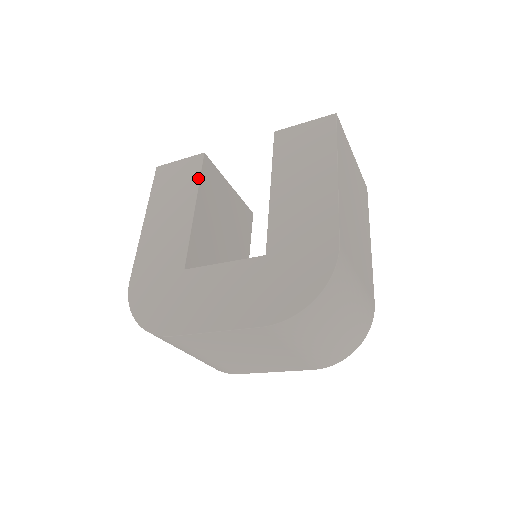
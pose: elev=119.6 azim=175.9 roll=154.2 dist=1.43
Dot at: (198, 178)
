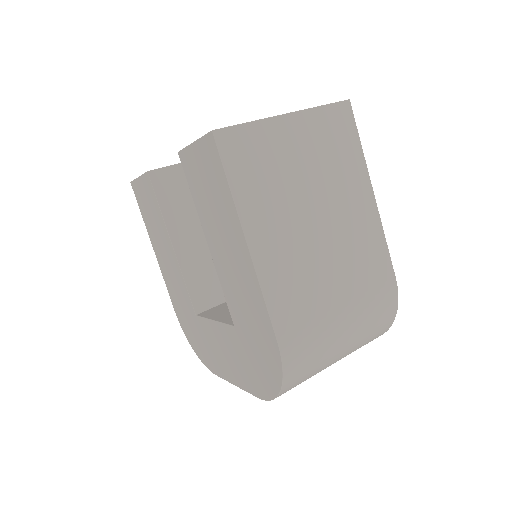
Dot at: (158, 208)
